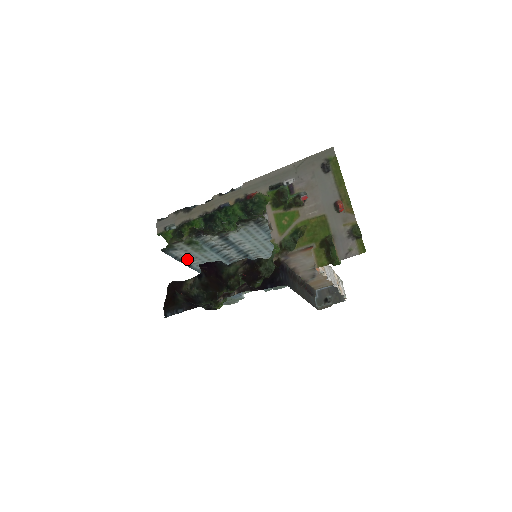
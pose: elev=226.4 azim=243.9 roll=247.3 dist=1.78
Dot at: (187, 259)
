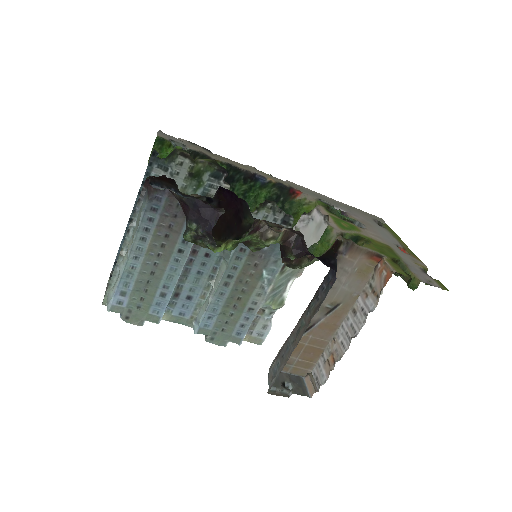
Dot at: occluded
